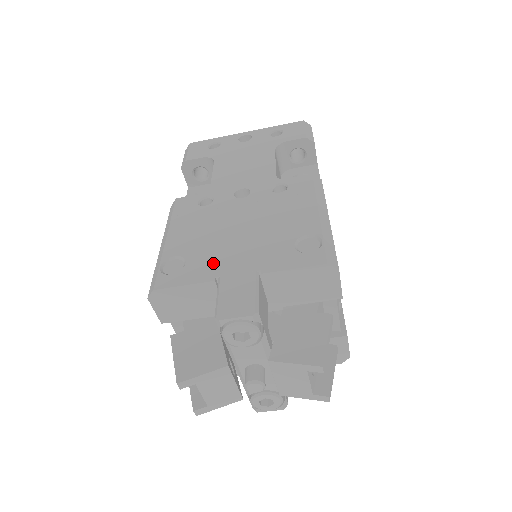
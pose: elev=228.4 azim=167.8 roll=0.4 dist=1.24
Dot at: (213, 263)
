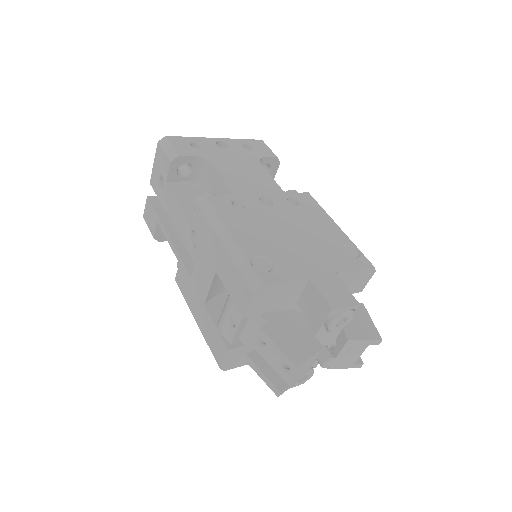
Dot at: (296, 263)
